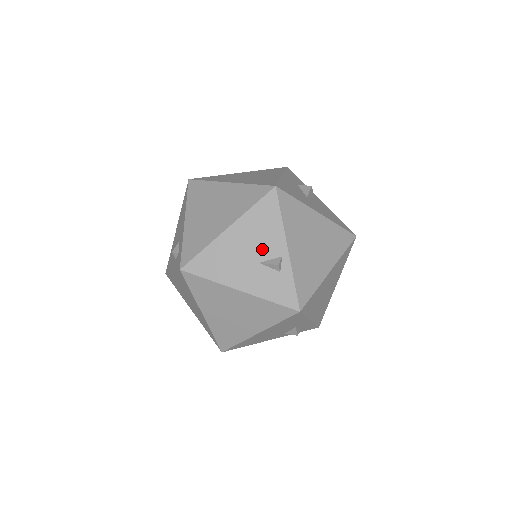
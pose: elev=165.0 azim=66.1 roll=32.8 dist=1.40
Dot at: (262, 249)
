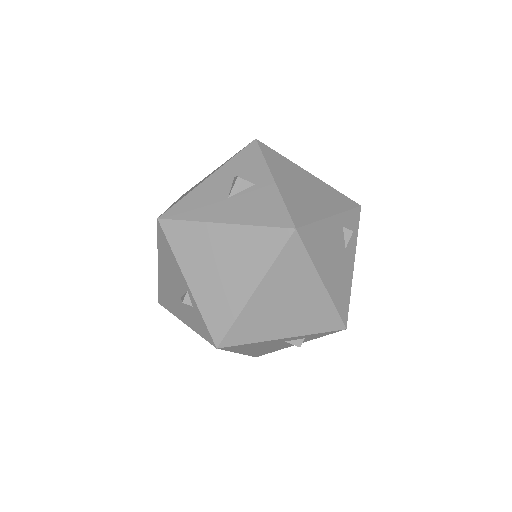
Dot at: (177, 284)
